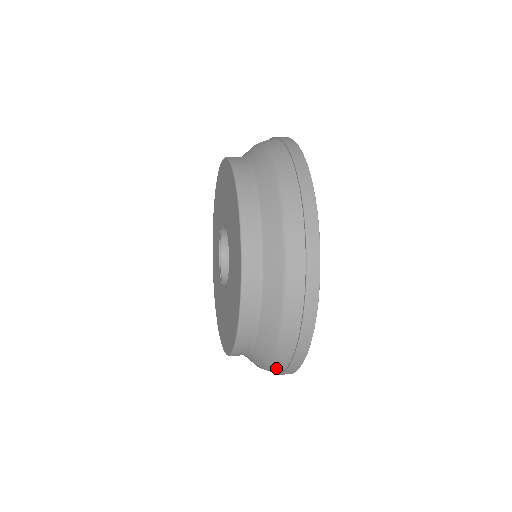
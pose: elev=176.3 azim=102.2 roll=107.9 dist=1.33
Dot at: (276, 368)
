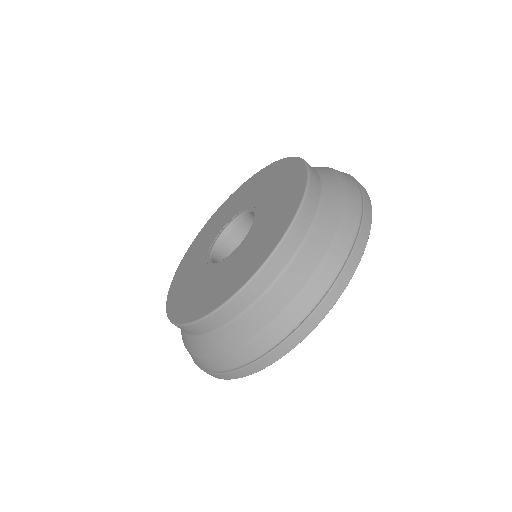
Dot at: (242, 356)
